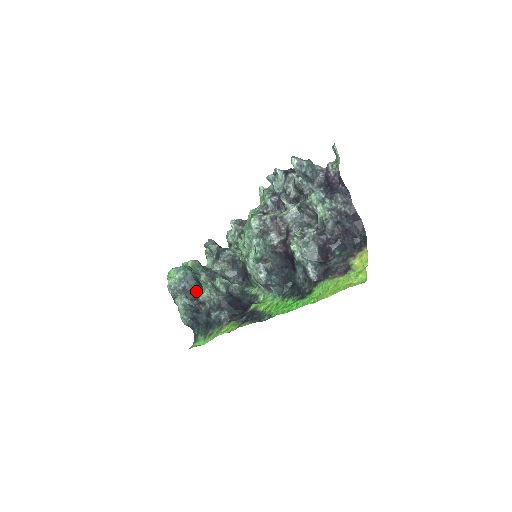
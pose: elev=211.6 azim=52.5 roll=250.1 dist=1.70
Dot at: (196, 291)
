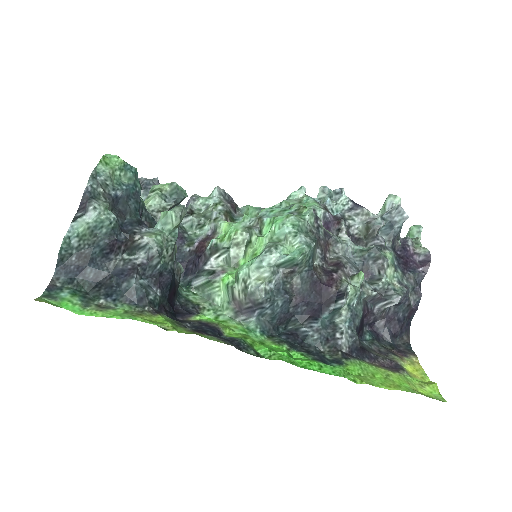
Dot at: (134, 221)
